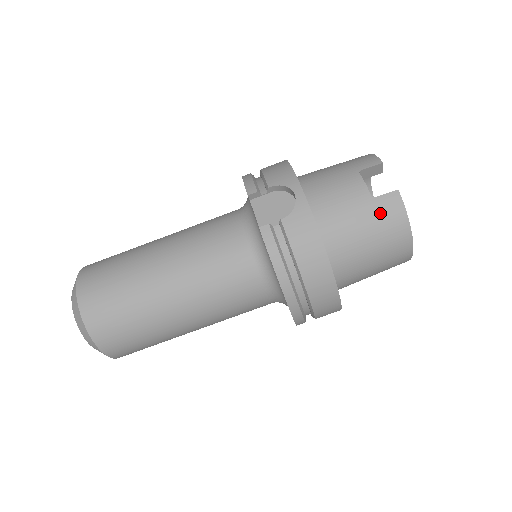
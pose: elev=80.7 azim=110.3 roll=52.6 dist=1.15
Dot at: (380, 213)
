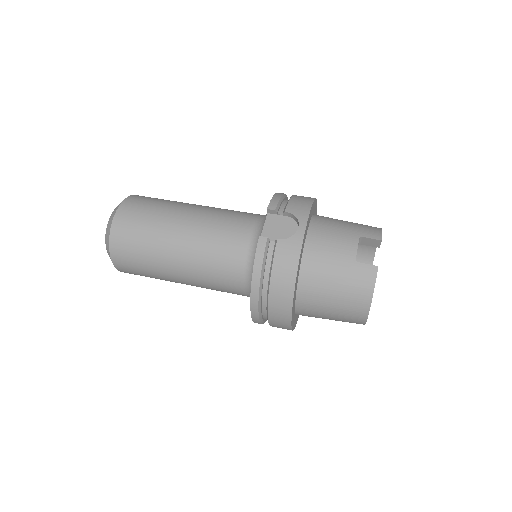
Dot at: (354, 276)
